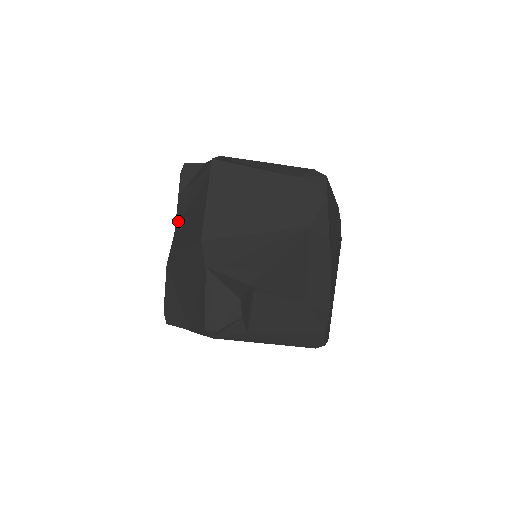
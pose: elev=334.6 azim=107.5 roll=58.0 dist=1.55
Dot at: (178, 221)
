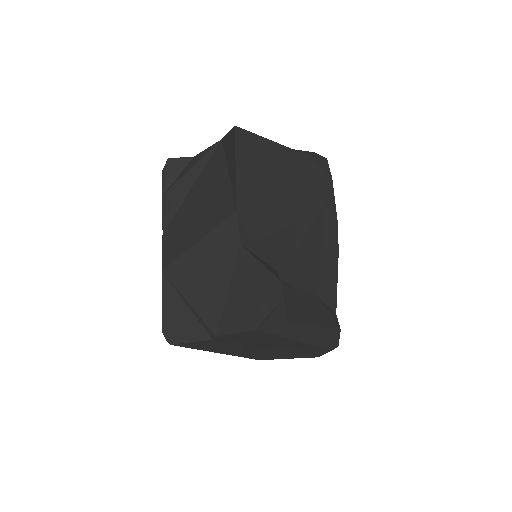
Dot at: (166, 222)
